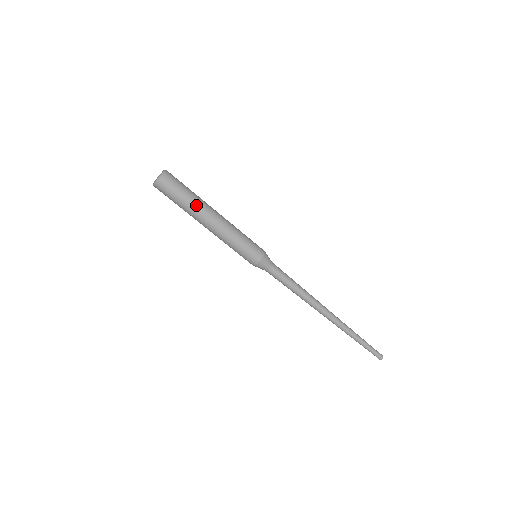
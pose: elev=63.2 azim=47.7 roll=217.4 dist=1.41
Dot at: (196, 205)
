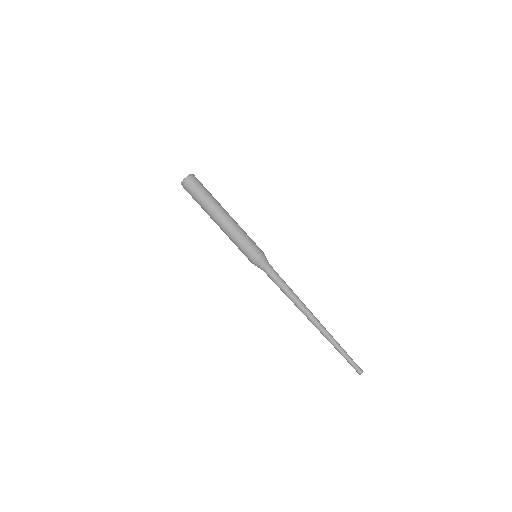
Dot at: (211, 204)
